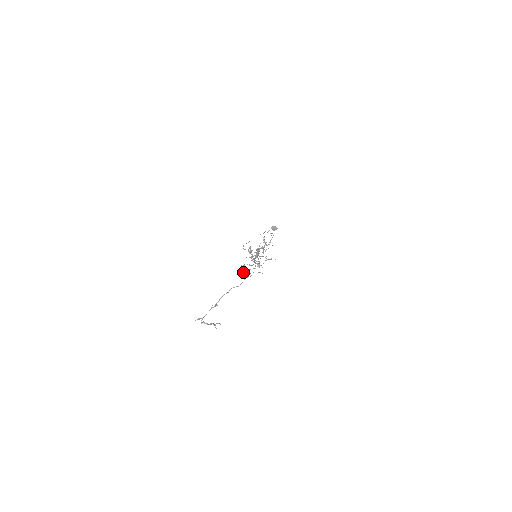
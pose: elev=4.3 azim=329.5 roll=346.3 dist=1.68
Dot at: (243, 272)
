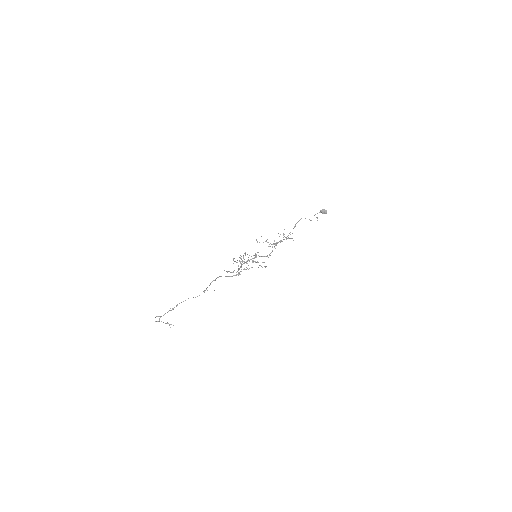
Dot at: occluded
